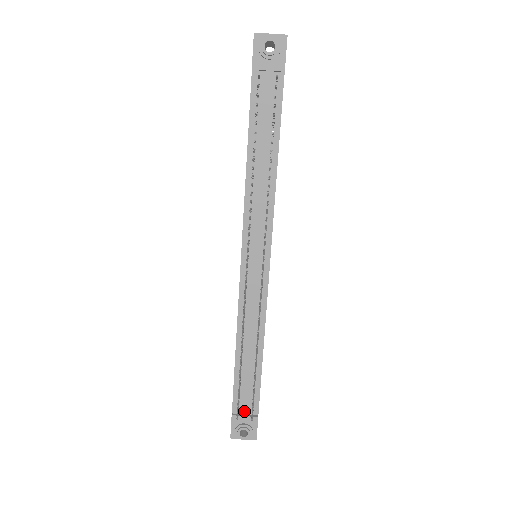
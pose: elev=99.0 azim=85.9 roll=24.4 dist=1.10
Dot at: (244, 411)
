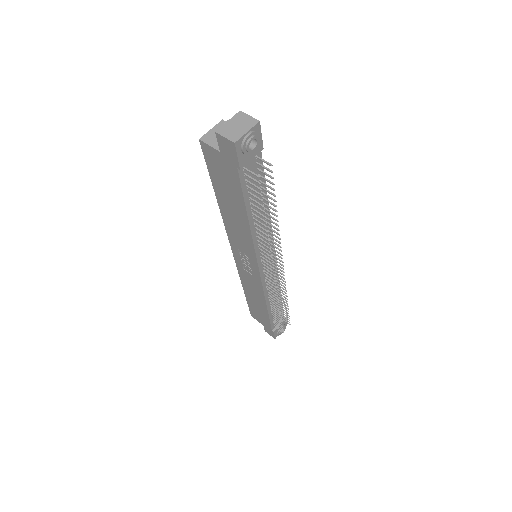
Dot at: (277, 323)
